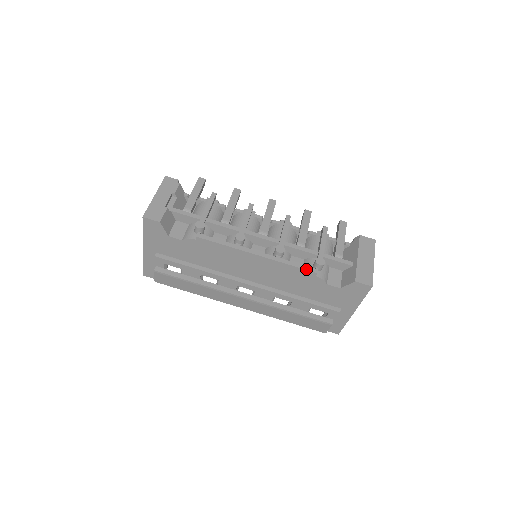
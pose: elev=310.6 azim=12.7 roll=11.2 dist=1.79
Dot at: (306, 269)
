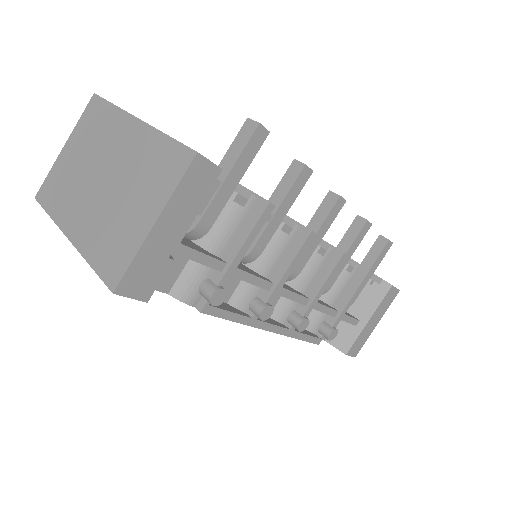
Dot at: (312, 342)
